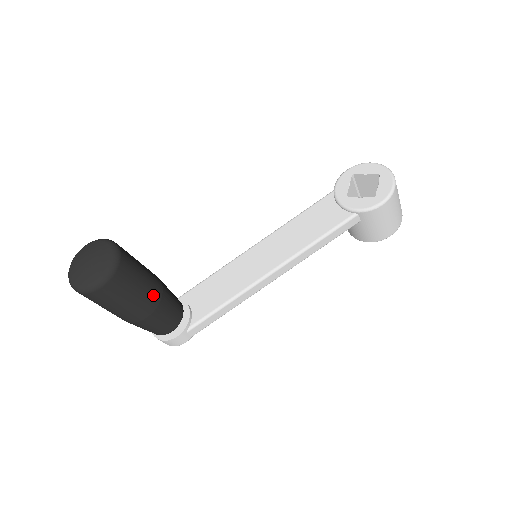
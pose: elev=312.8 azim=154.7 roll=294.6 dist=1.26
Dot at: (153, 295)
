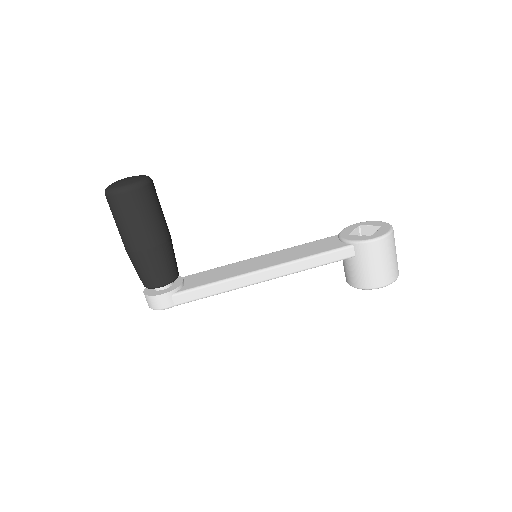
Dot at: (159, 233)
